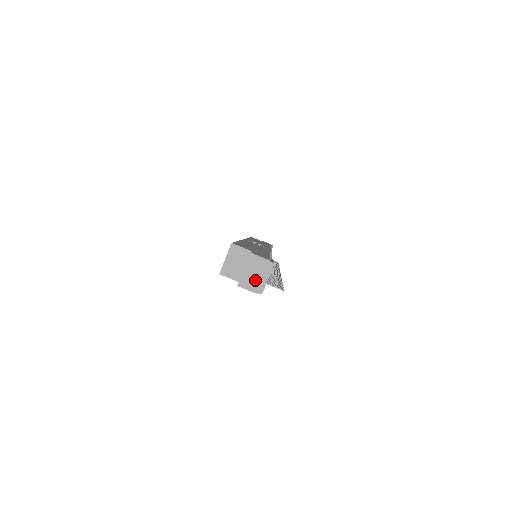
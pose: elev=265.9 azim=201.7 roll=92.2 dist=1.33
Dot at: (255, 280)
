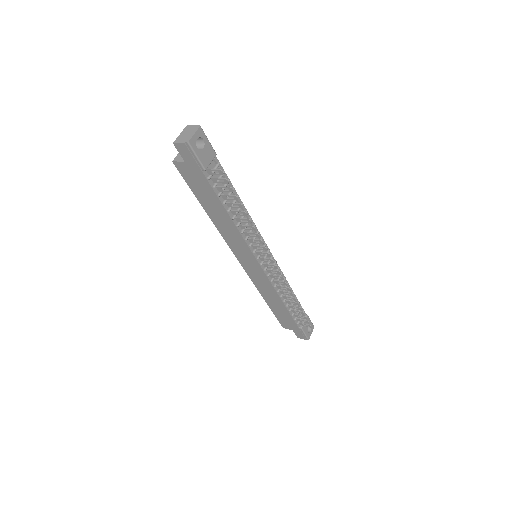
Dot at: (186, 137)
